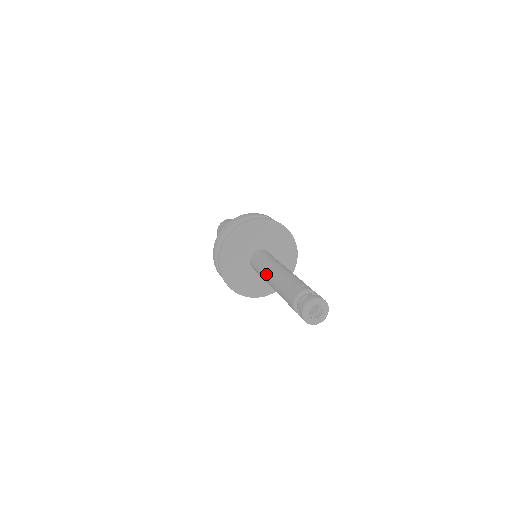
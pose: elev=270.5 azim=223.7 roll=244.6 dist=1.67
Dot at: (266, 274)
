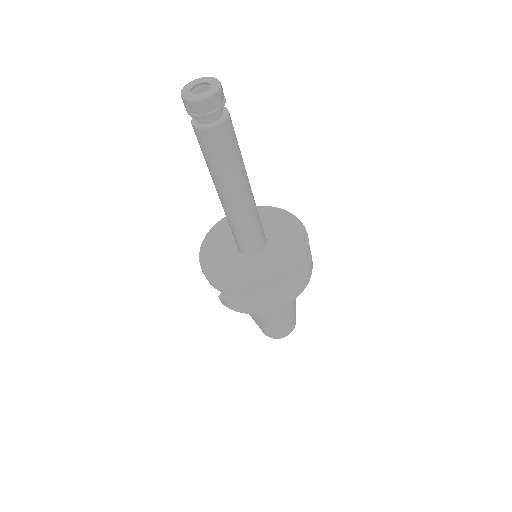
Dot at: occluded
